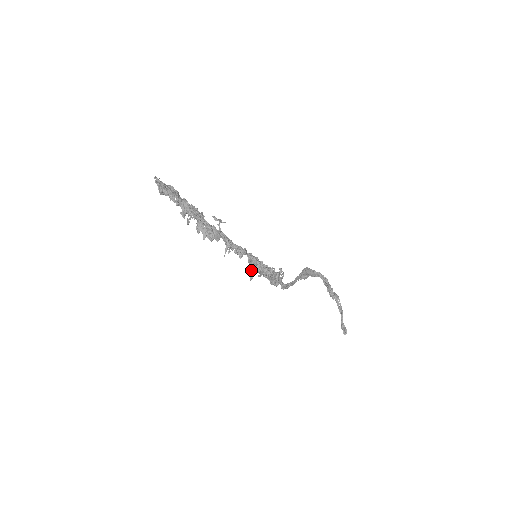
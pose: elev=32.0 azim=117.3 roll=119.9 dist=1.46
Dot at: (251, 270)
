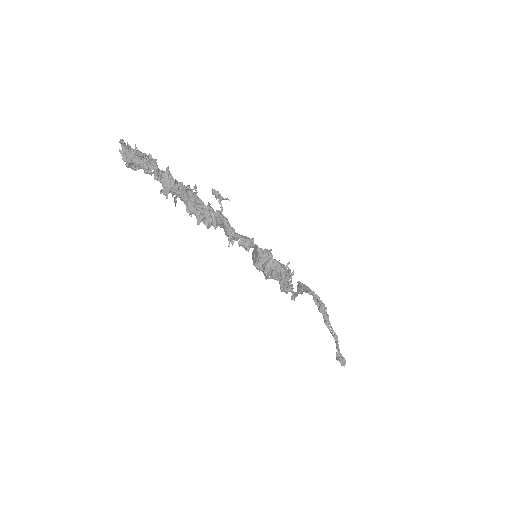
Dot at: (262, 267)
